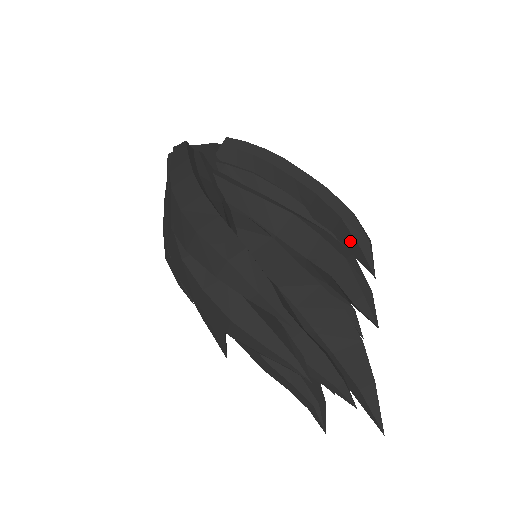
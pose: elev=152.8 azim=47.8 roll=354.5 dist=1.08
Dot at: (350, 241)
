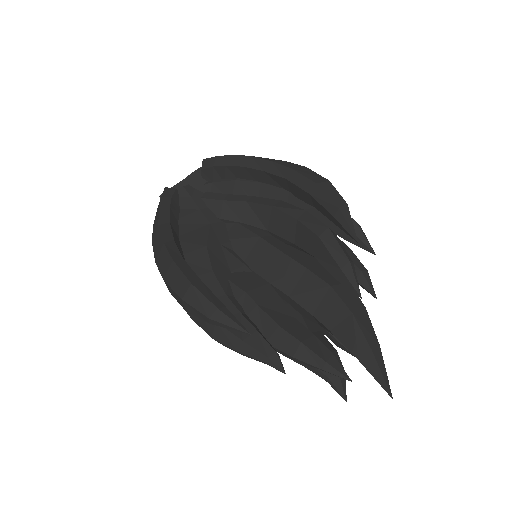
Dot at: (326, 213)
